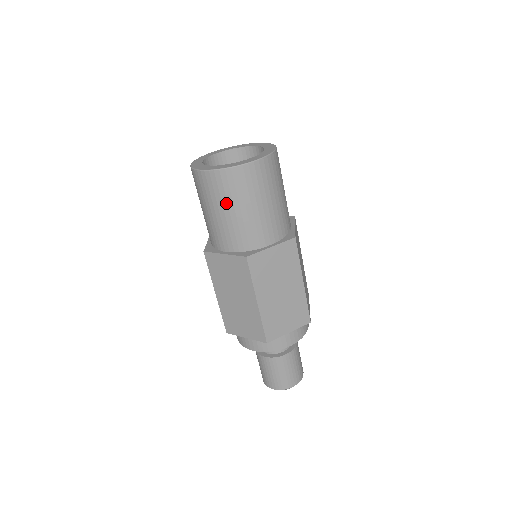
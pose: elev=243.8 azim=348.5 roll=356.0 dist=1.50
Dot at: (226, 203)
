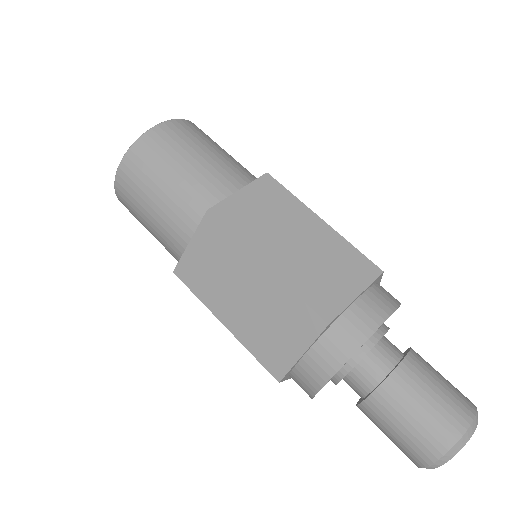
Dot at: (201, 144)
